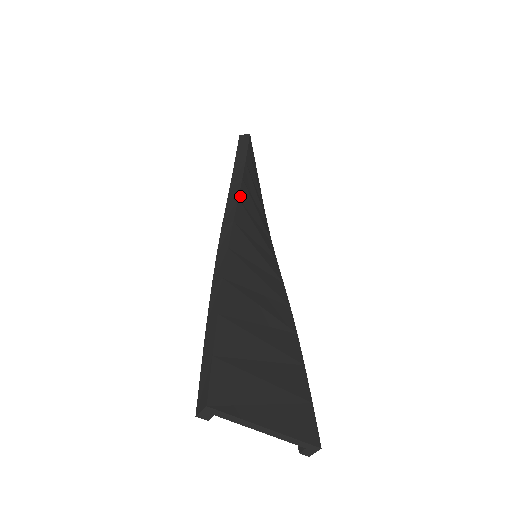
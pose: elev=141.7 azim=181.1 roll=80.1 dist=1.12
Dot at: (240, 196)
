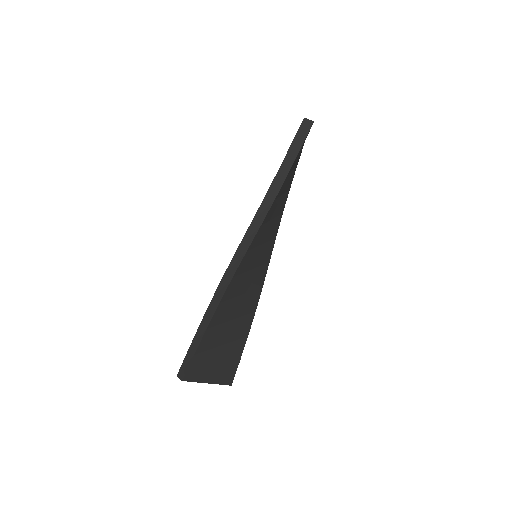
Dot at: (264, 221)
